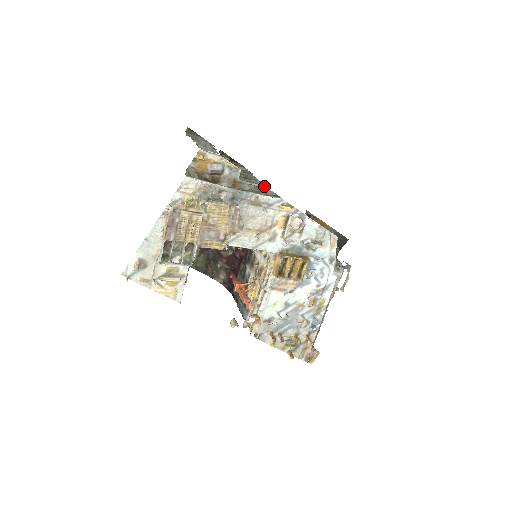
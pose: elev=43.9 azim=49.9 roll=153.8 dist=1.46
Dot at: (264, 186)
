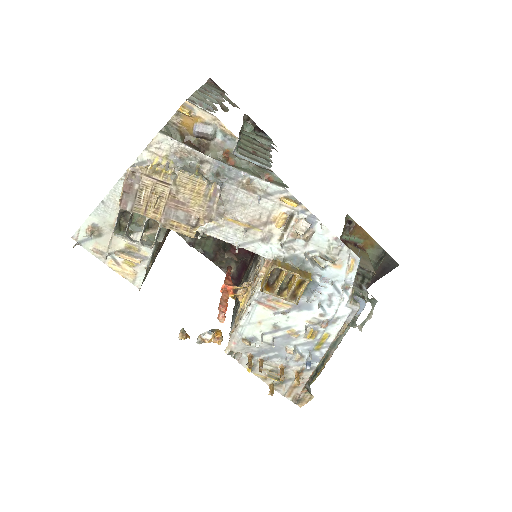
Dot at: (268, 167)
